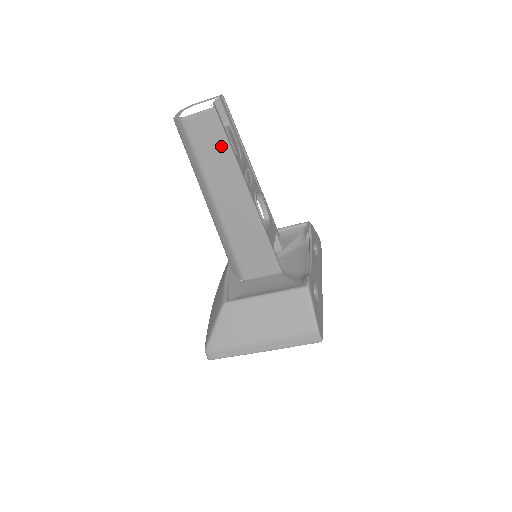
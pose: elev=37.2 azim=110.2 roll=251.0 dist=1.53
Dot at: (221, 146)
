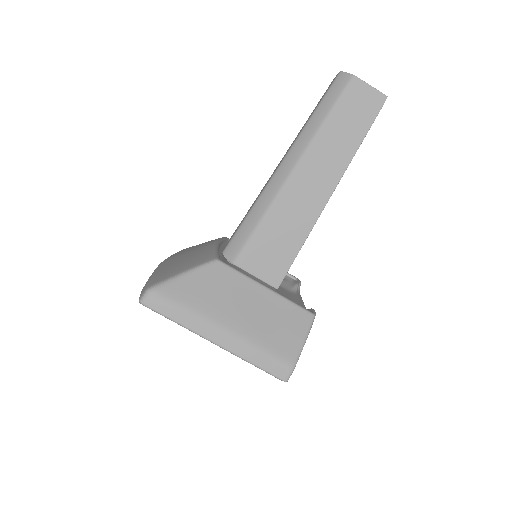
Dot at: (358, 129)
